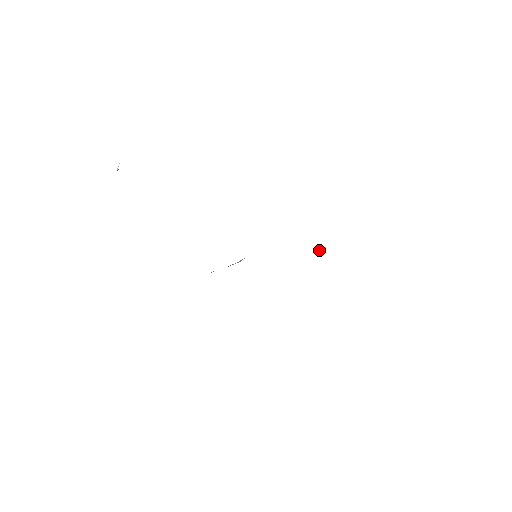
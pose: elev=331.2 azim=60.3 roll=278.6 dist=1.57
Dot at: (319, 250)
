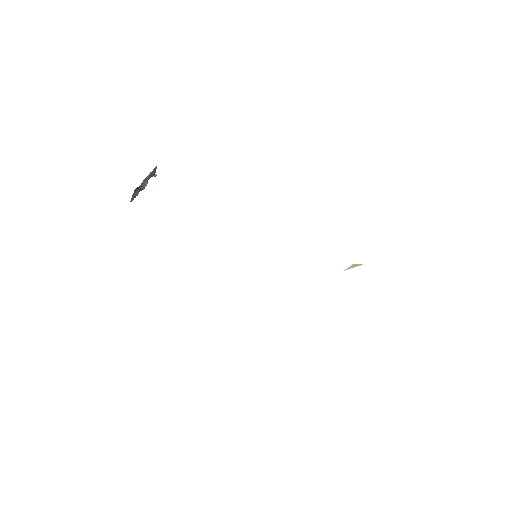
Dot at: (352, 267)
